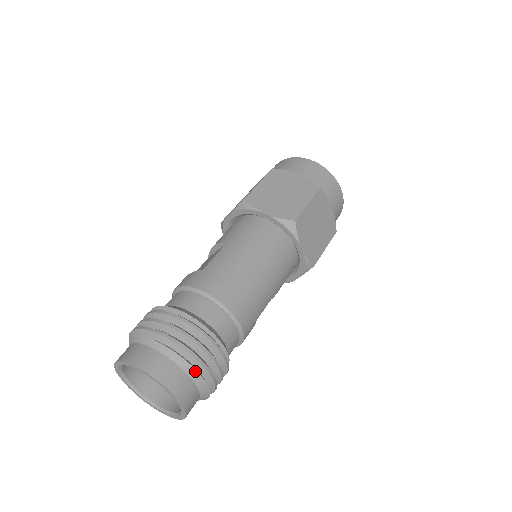
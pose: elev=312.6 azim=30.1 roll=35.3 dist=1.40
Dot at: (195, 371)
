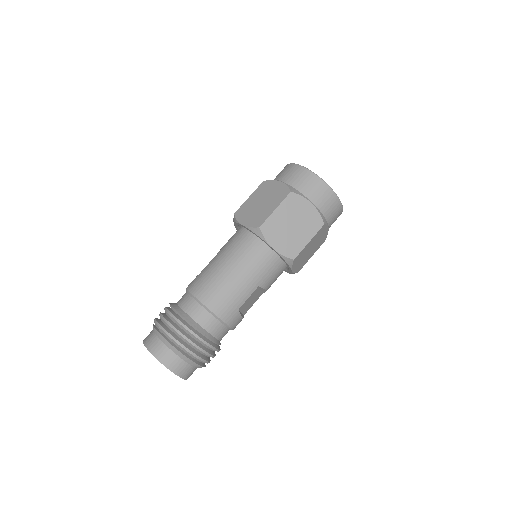
Dot at: (174, 348)
